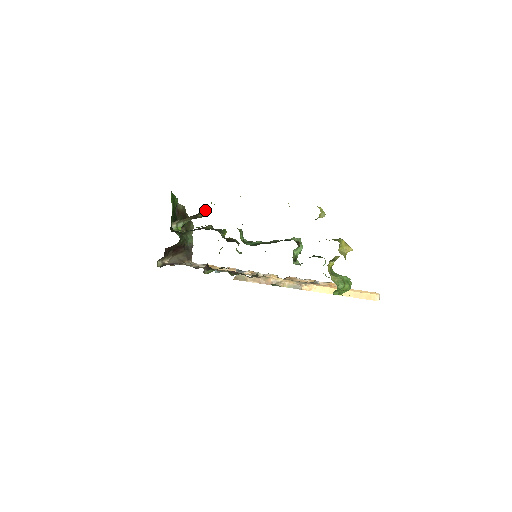
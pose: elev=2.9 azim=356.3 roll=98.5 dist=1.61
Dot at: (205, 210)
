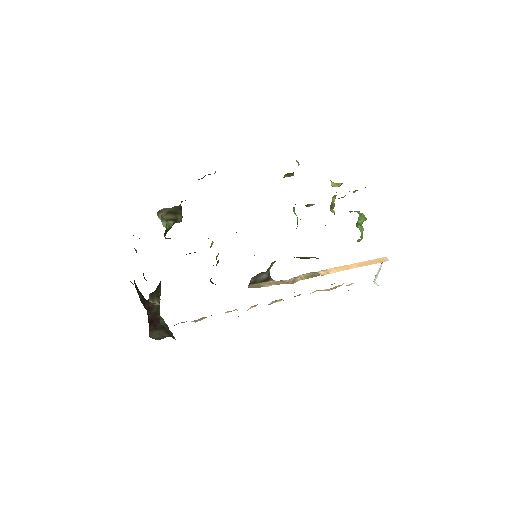
Dot at: (181, 214)
